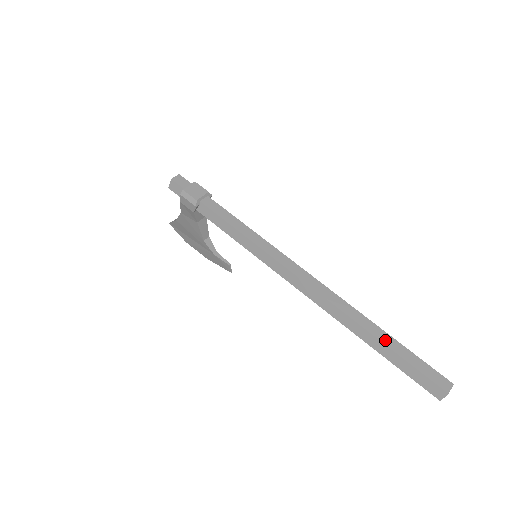
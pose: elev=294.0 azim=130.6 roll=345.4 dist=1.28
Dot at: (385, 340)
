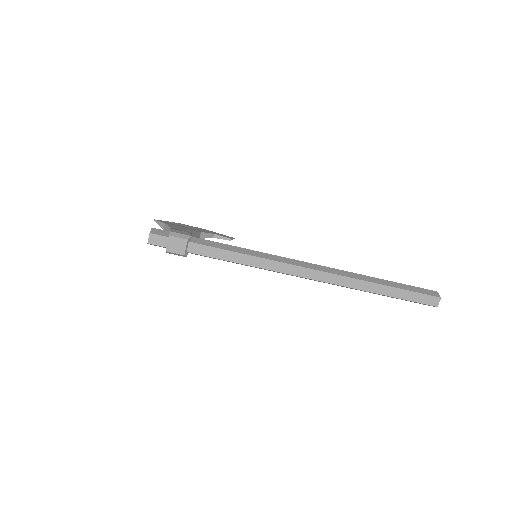
Dot at: (384, 292)
